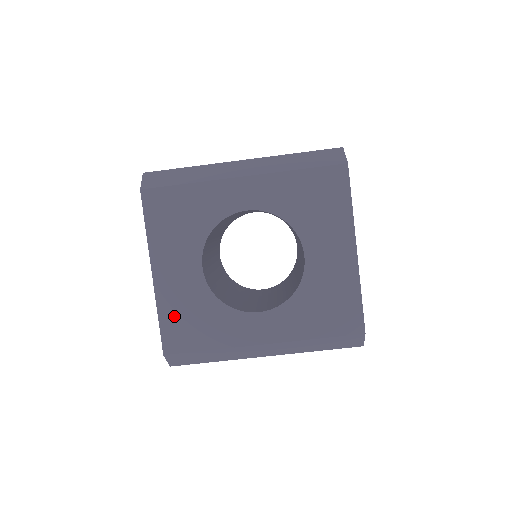
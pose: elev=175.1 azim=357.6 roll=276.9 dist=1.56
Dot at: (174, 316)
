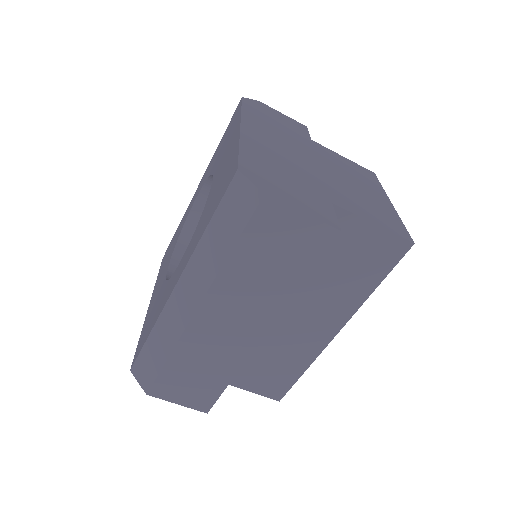
Dot at: occluded
